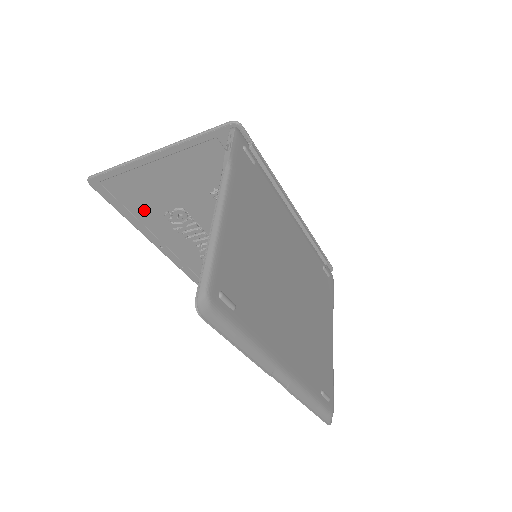
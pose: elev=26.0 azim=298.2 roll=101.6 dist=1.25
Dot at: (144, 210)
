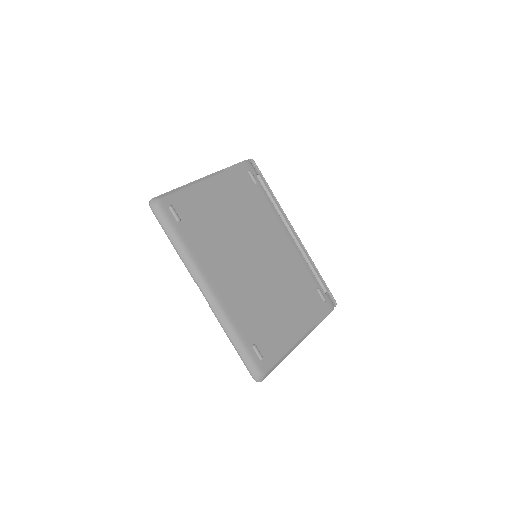
Dot at: occluded
